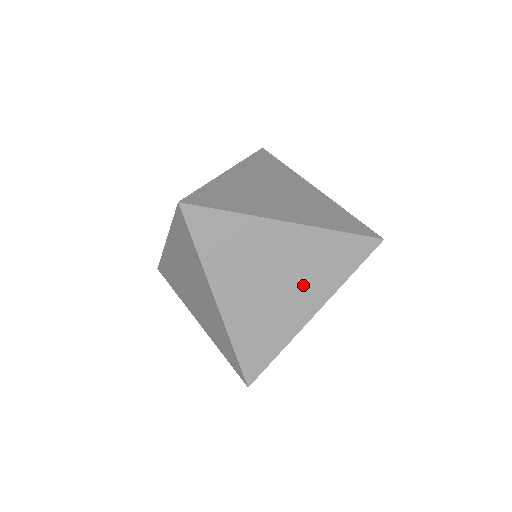
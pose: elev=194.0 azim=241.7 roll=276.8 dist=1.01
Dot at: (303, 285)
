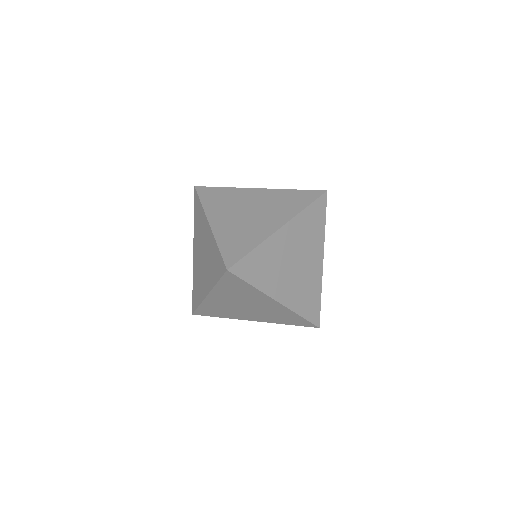
Dot at: (271, 213)
